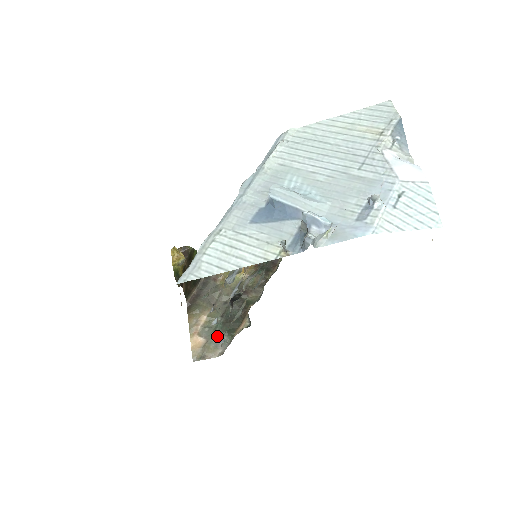
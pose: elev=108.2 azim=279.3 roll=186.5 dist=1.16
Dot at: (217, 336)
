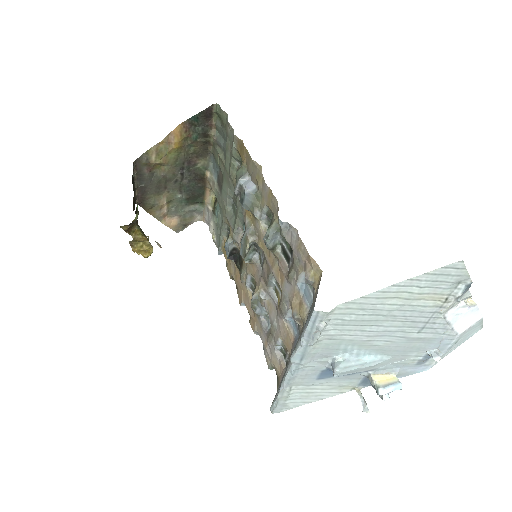
Dot at: (188, 210)
